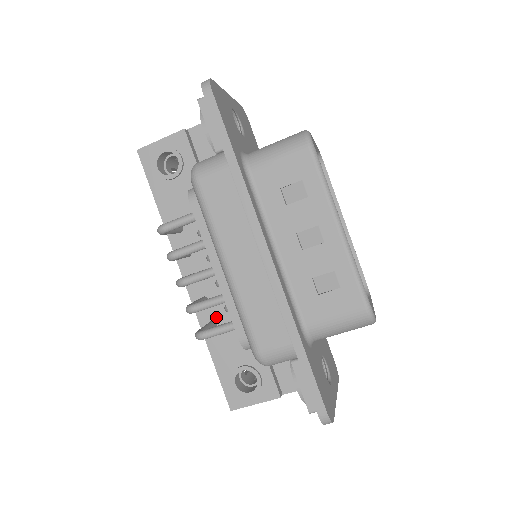
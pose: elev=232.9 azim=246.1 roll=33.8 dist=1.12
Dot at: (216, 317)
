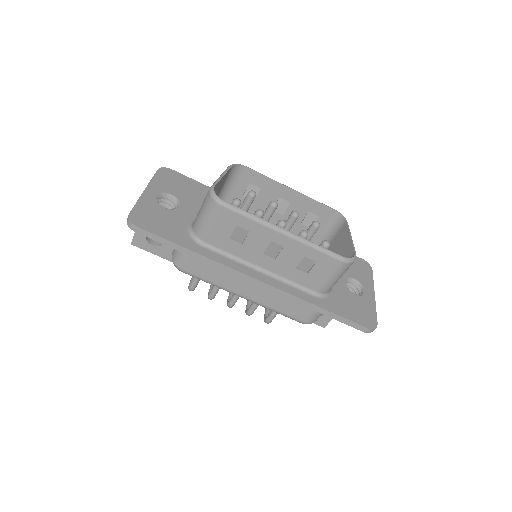
Dot at: occluded
